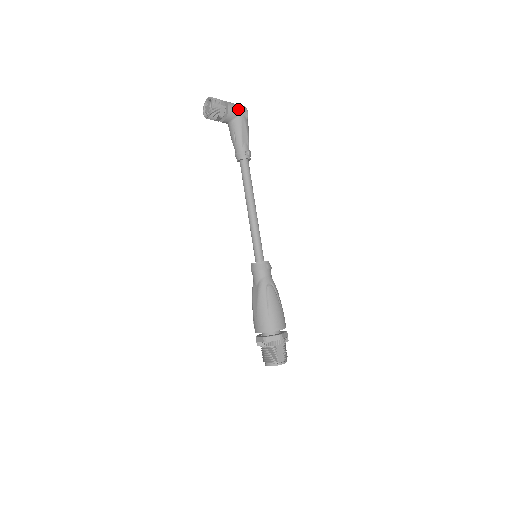
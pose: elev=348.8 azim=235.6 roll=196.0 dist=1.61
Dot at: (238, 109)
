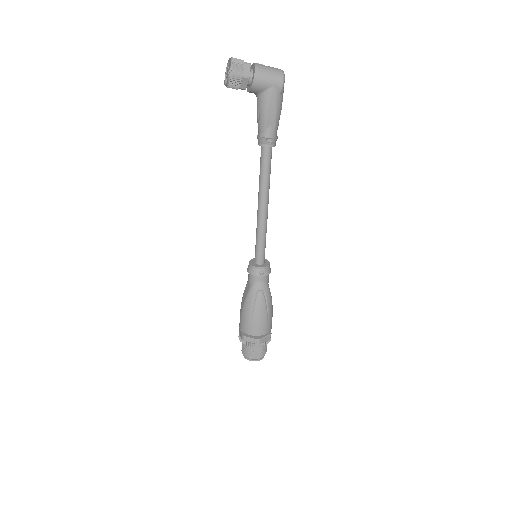
Dot at: (268, 80)
